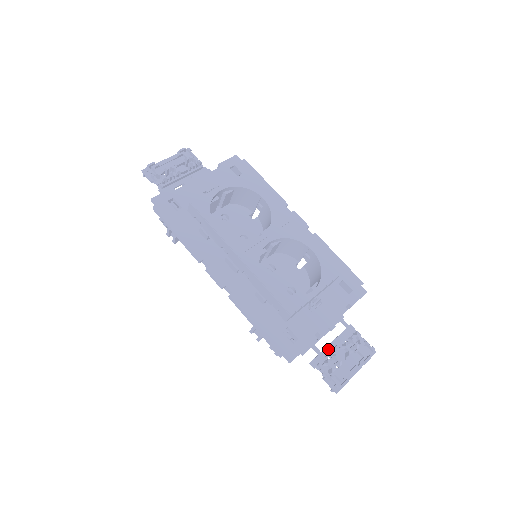
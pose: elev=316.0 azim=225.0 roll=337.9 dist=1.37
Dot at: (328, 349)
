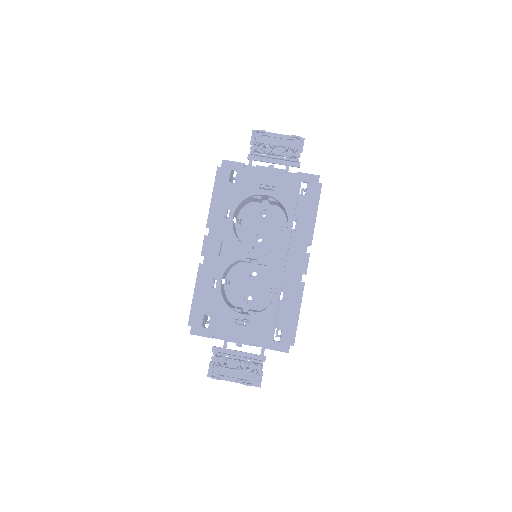
Dot at: (233, 352)
